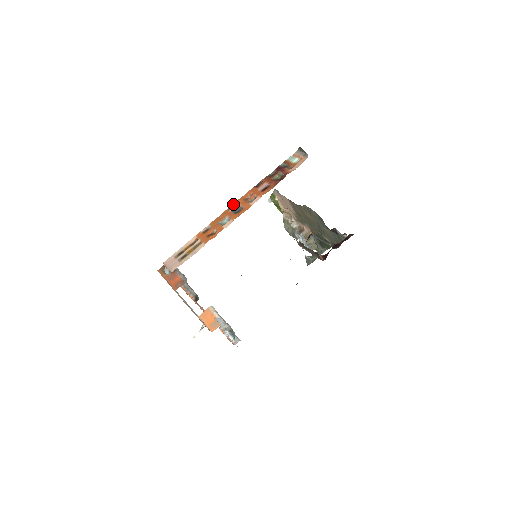
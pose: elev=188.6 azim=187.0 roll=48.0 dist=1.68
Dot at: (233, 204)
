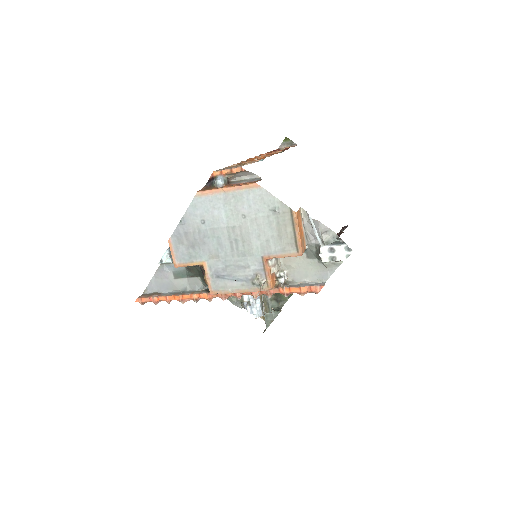
Dot at: occluded
